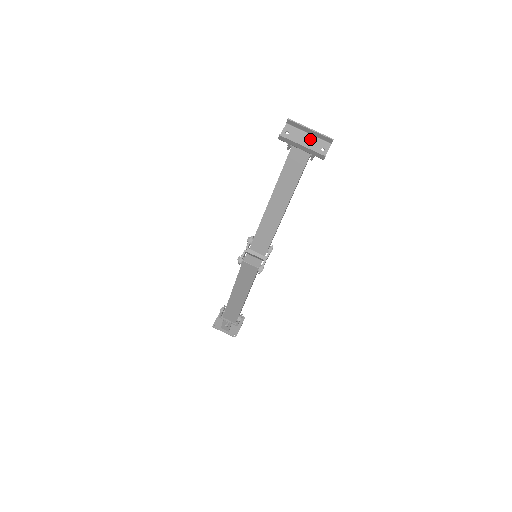
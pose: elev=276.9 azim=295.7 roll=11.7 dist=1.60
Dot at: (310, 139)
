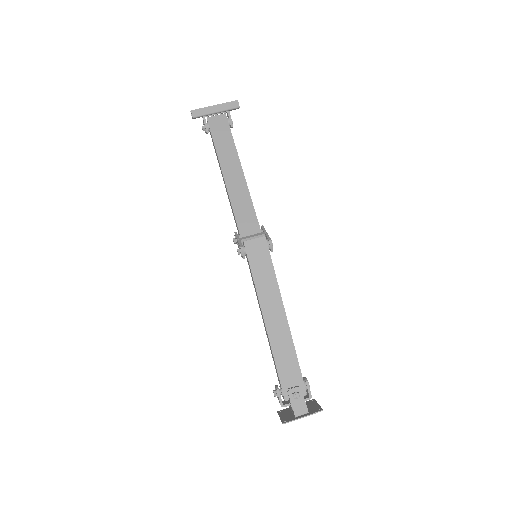
Dot at: occluded
